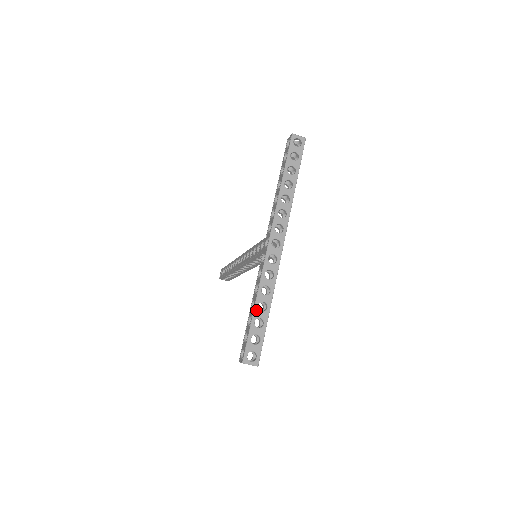
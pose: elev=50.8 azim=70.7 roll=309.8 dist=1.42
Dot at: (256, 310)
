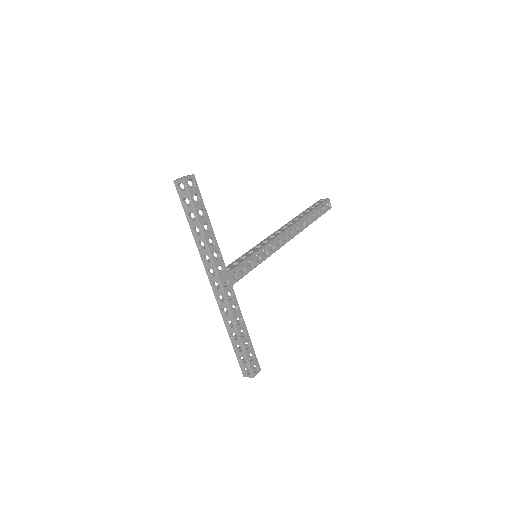
Dot at: (231, 340)
